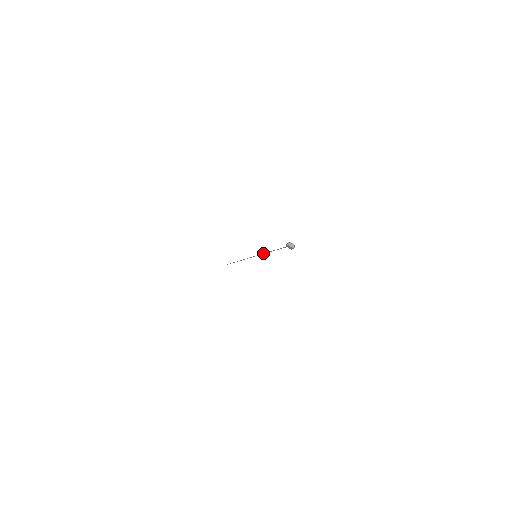
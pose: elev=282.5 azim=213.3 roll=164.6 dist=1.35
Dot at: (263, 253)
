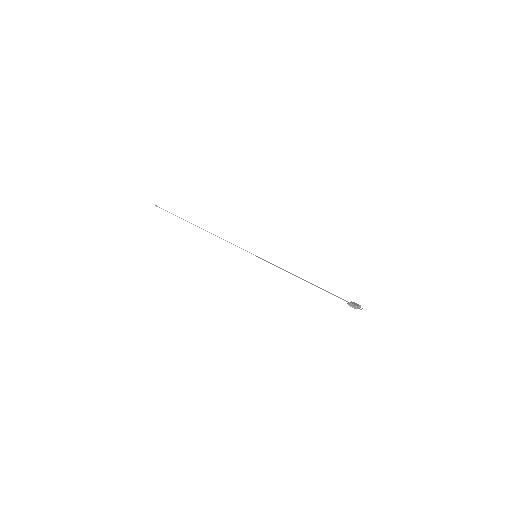
Dot at: (278, 267)
